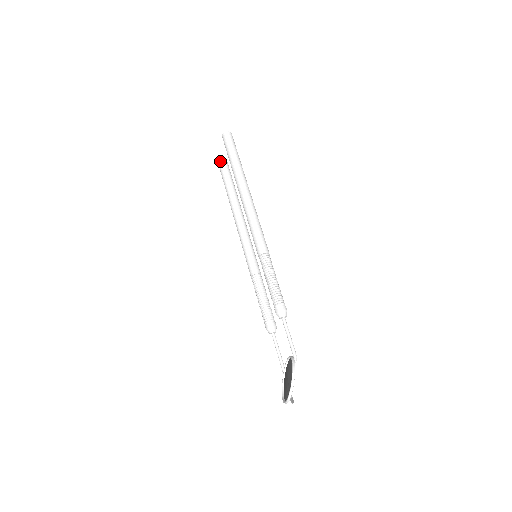
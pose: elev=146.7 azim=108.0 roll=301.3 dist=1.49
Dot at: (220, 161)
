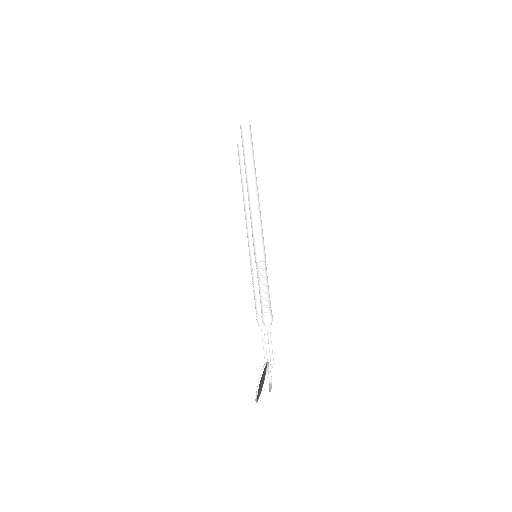
Dot at: (239, 144)
